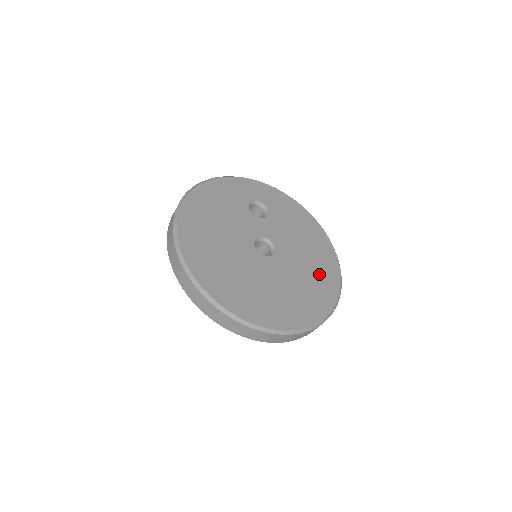
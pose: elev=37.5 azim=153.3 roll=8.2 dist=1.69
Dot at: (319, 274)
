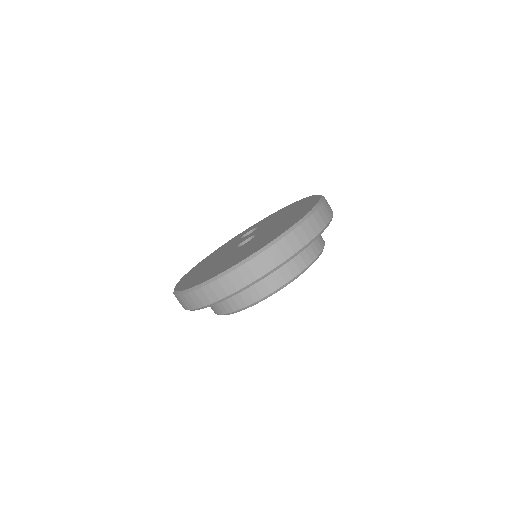
Dot at: occluded
